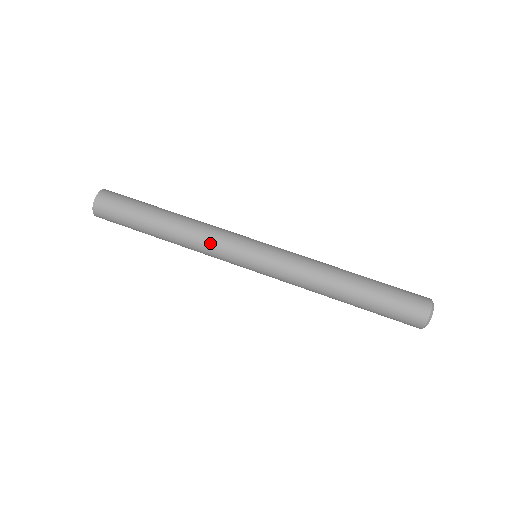
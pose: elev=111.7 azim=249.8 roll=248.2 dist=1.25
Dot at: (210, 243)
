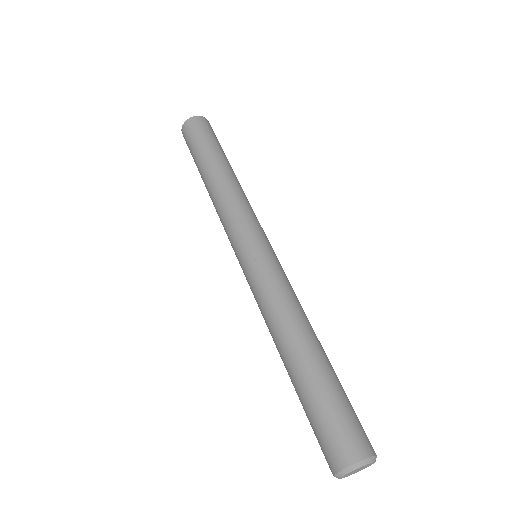
Dot at: (245, 205)
